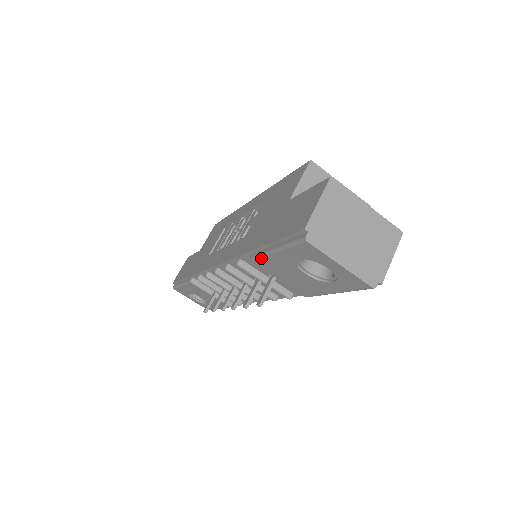
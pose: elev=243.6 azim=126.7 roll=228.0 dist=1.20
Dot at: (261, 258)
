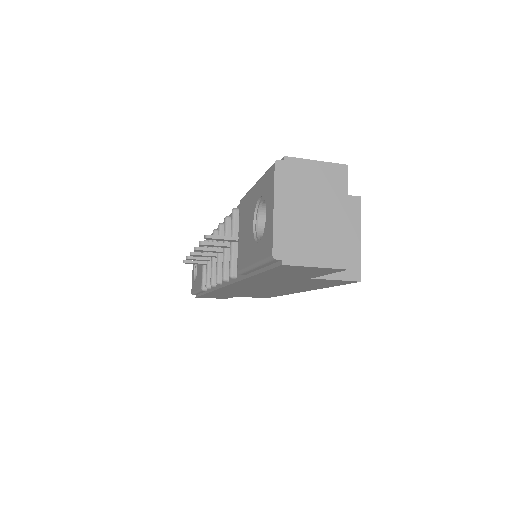
Dot at: (246, 195)
